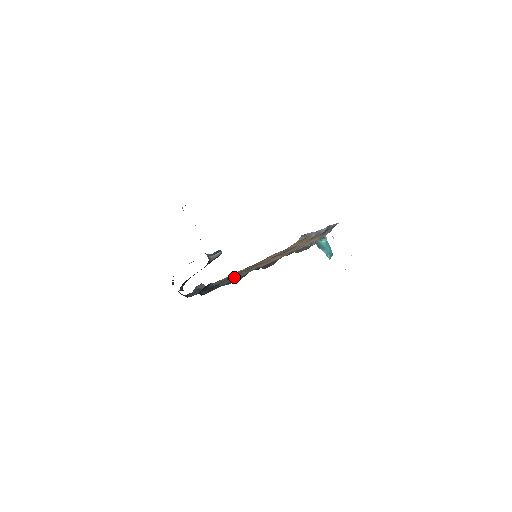
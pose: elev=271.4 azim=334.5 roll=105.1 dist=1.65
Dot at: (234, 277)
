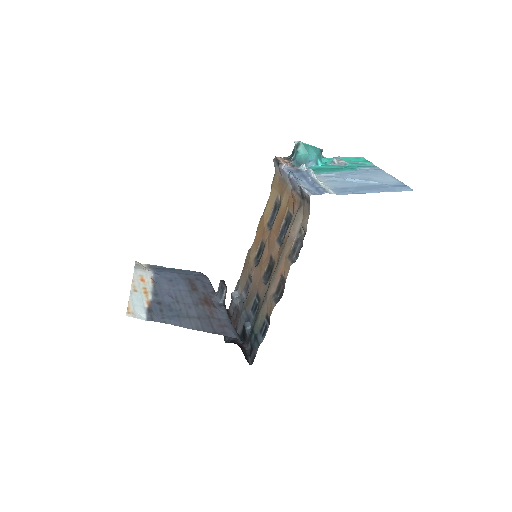
Dot at: (259, 316)
